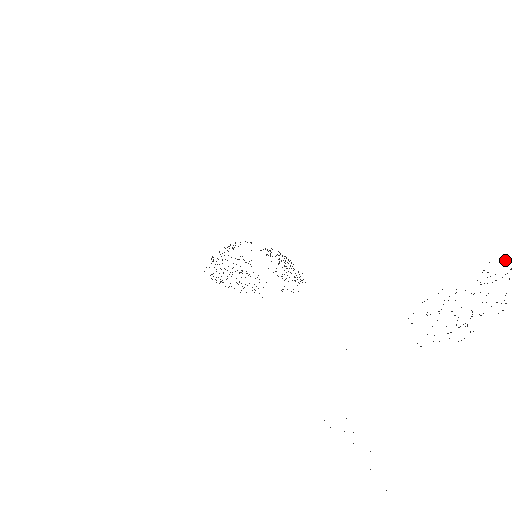
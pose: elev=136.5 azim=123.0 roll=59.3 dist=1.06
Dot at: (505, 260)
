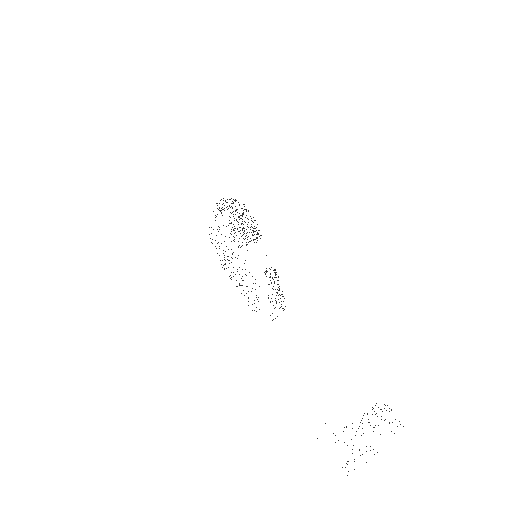
Dot at: occluded
